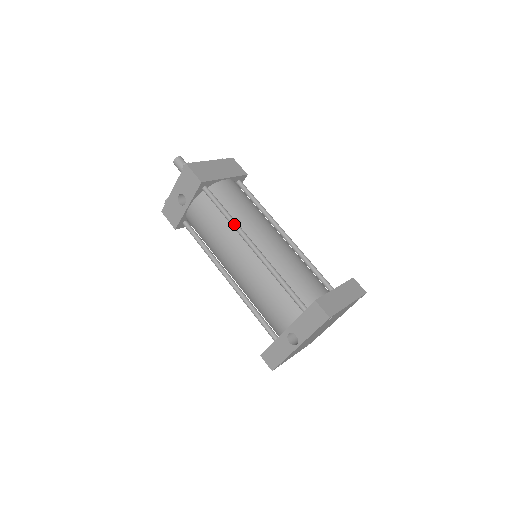
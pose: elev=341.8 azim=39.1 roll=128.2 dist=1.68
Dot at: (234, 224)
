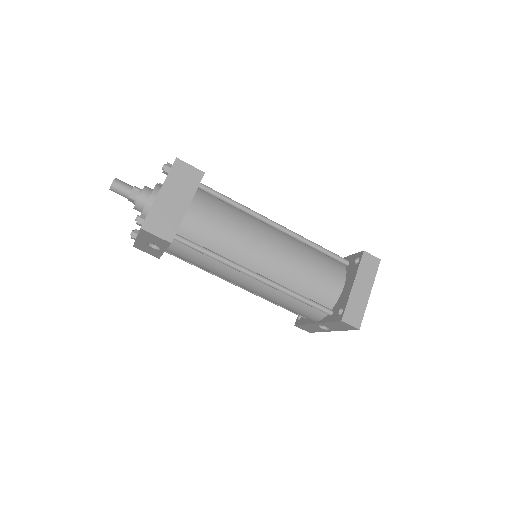
Dot at: (228, 265)
